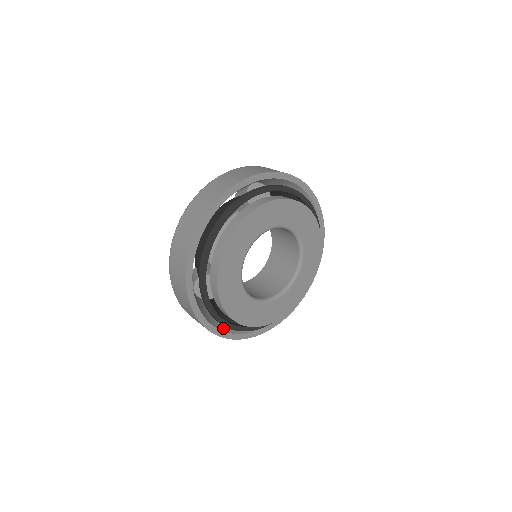
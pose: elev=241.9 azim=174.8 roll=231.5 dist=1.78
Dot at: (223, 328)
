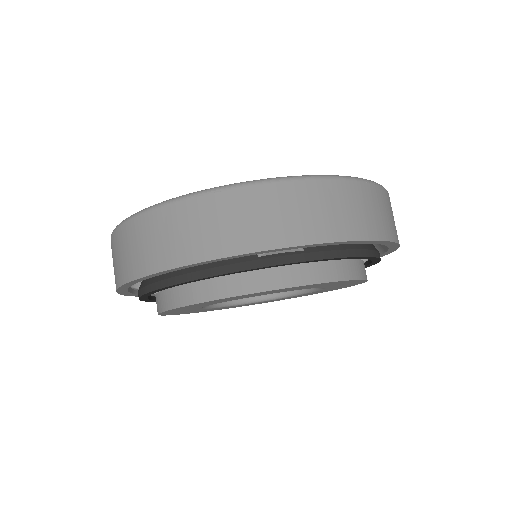
Dot at: occluded
